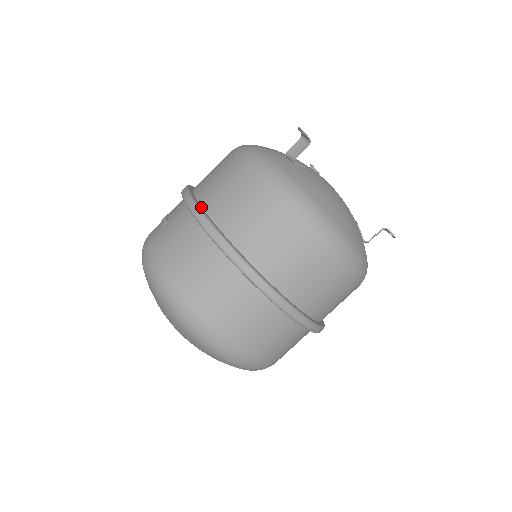
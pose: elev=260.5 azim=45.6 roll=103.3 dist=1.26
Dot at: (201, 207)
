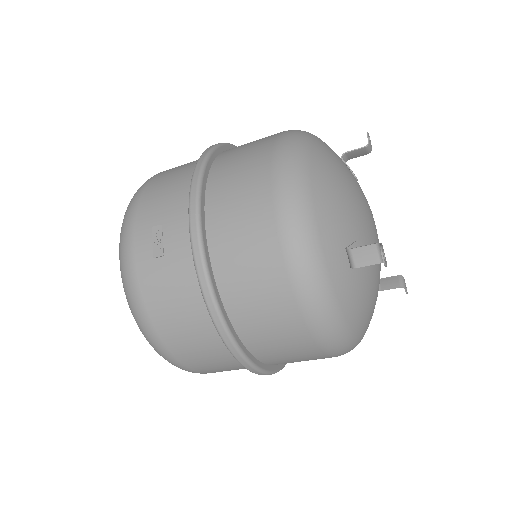
Dot at: (217, 289)
